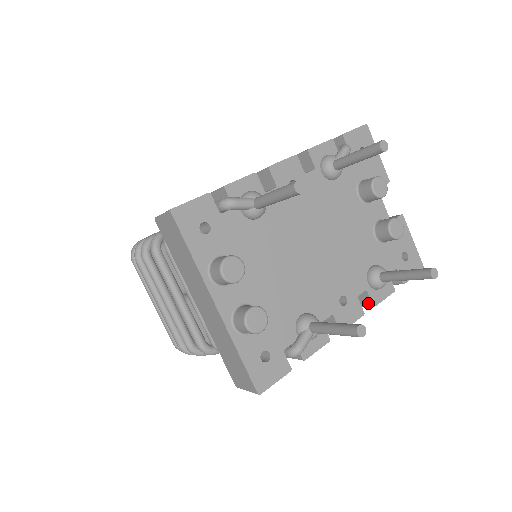
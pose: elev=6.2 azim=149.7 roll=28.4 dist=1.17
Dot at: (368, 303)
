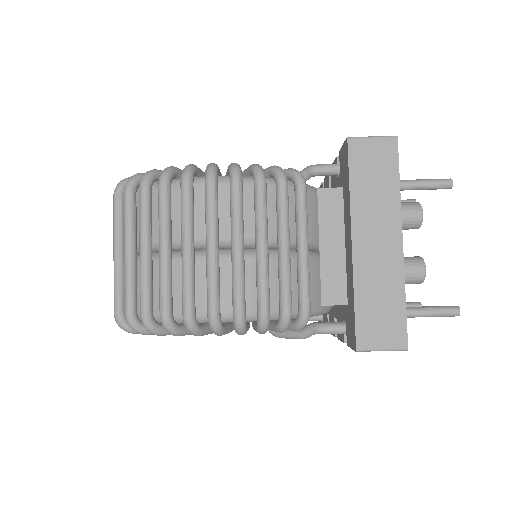
Dot at: occluded
